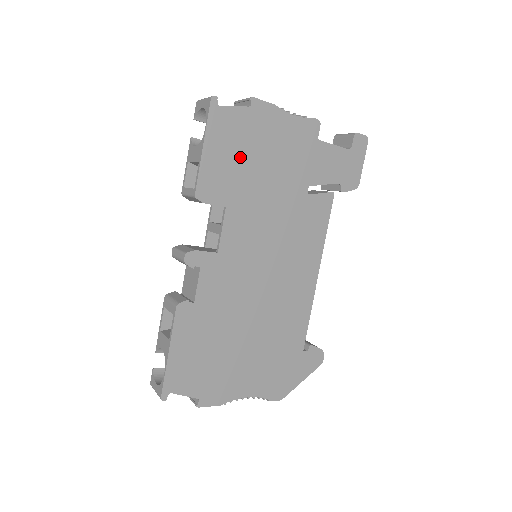
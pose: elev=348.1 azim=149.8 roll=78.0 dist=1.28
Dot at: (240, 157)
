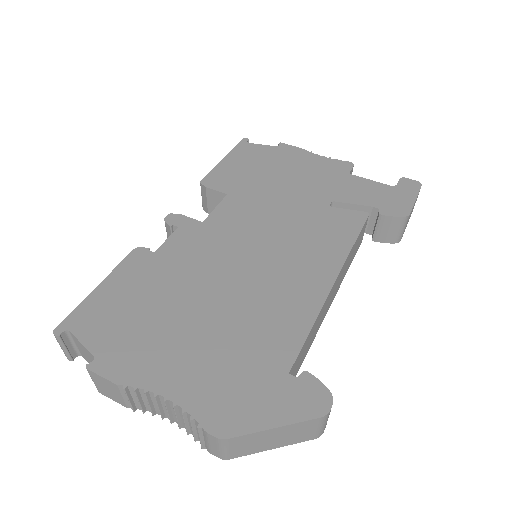
Dot at: (256, 169)
